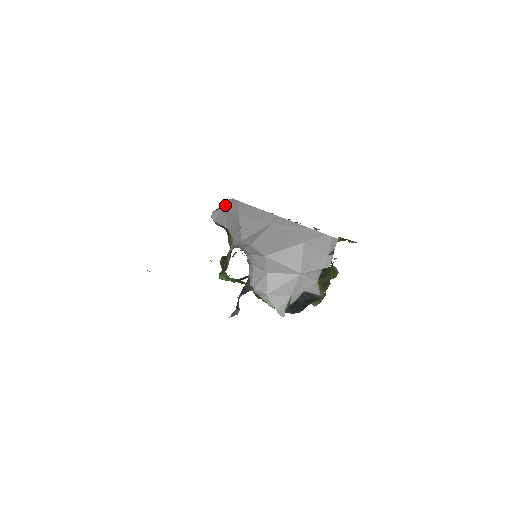
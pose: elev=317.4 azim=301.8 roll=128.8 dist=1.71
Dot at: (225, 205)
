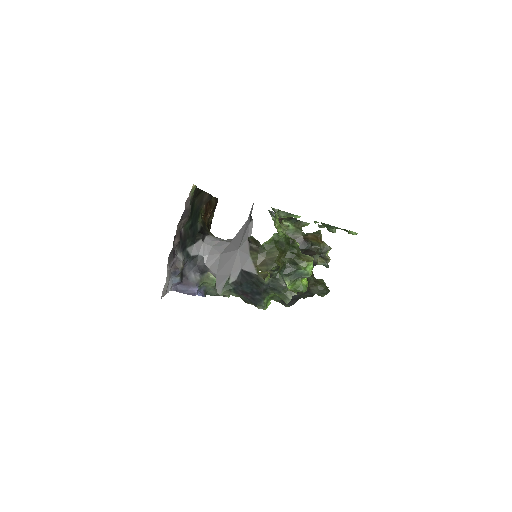
Dot at: occluded
